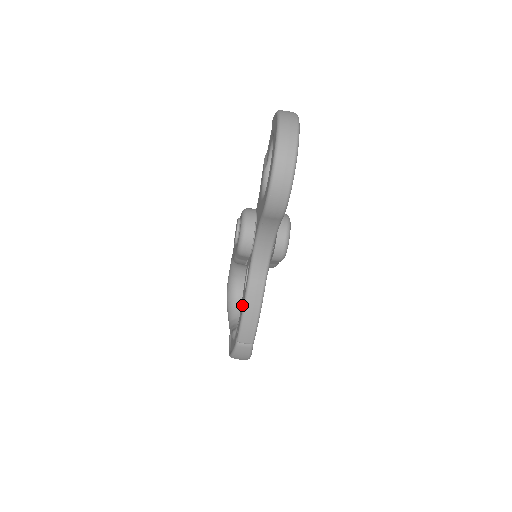
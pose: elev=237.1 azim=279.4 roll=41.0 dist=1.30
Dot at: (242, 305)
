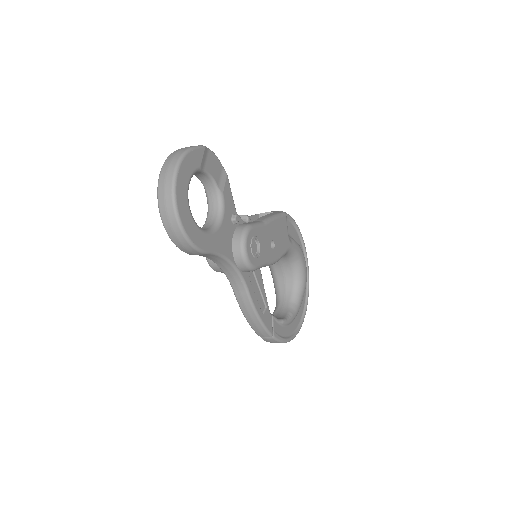
Dot at: occluded
